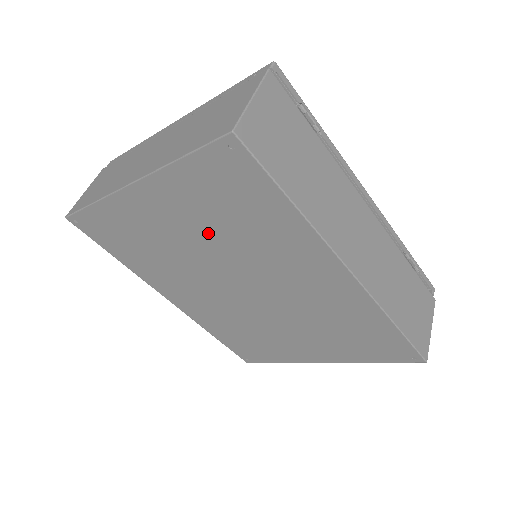
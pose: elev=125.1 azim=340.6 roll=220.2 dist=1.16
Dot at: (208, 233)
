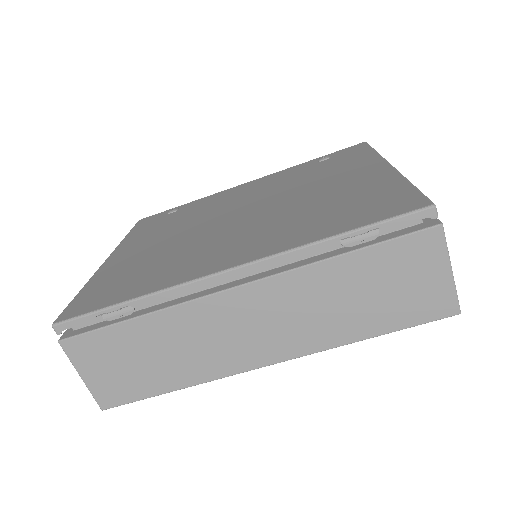
Dot at: occluded
